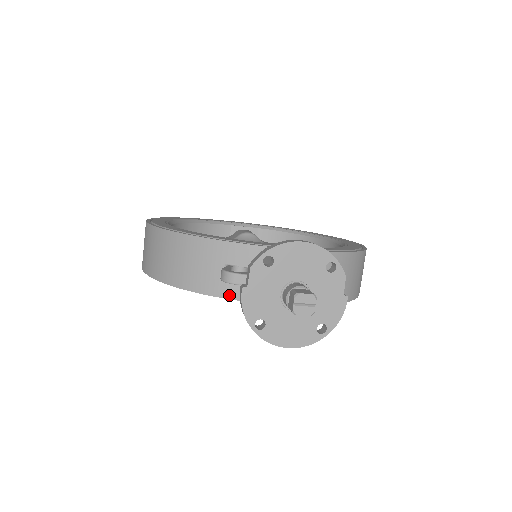
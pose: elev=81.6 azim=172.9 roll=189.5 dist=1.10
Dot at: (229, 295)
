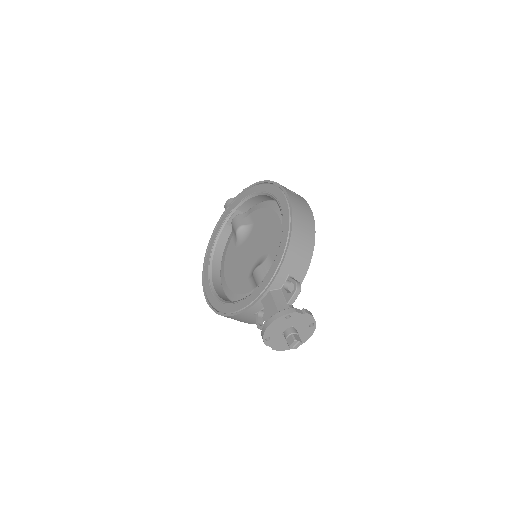
Dot at: occluded
